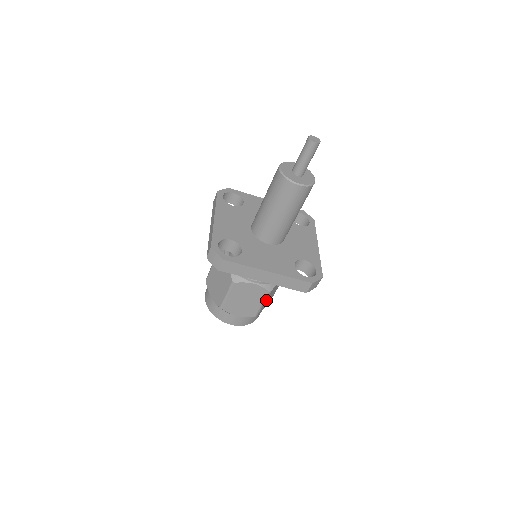
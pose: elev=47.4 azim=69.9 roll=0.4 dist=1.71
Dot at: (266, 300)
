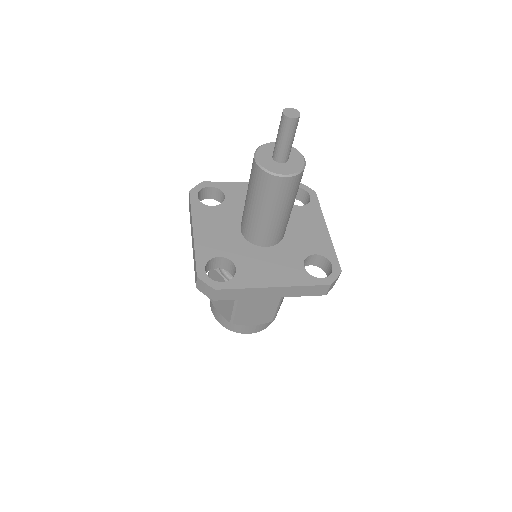
Dot at: occluded
